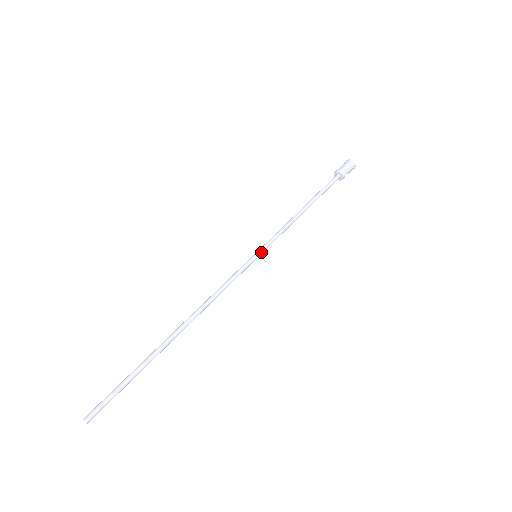
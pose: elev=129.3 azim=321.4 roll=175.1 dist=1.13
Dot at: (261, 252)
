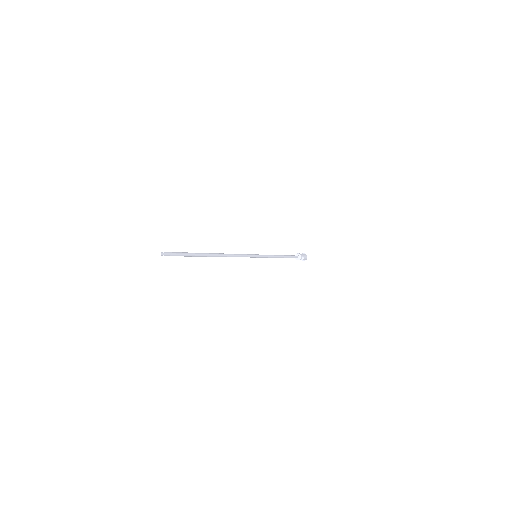
Dot at: (259, 255)
